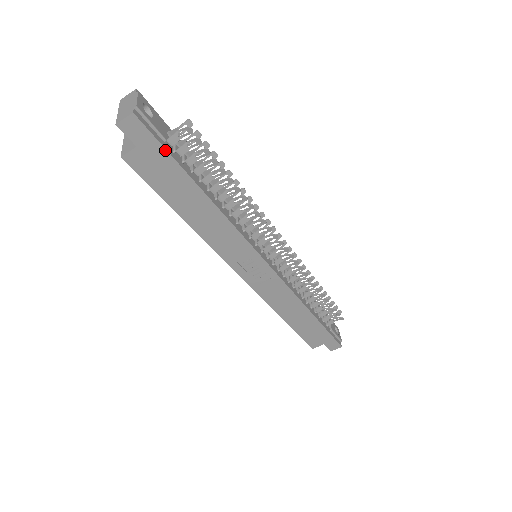
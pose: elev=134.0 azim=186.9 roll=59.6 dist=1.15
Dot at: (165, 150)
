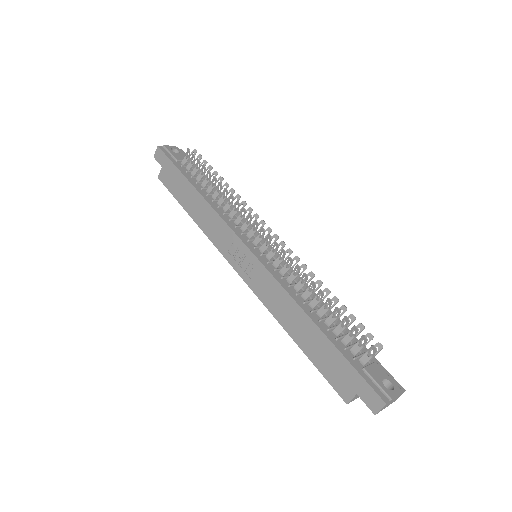
Dot at: (172, 163)
